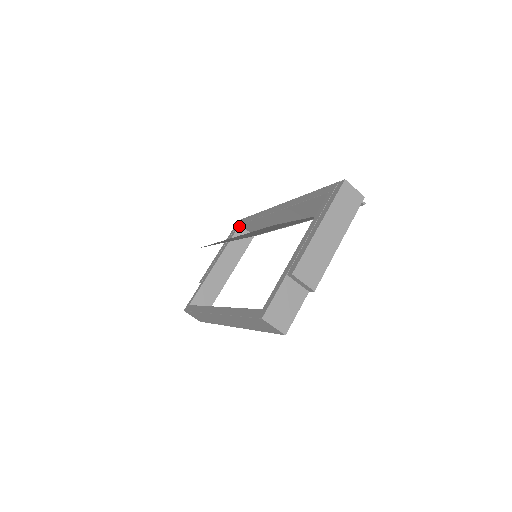
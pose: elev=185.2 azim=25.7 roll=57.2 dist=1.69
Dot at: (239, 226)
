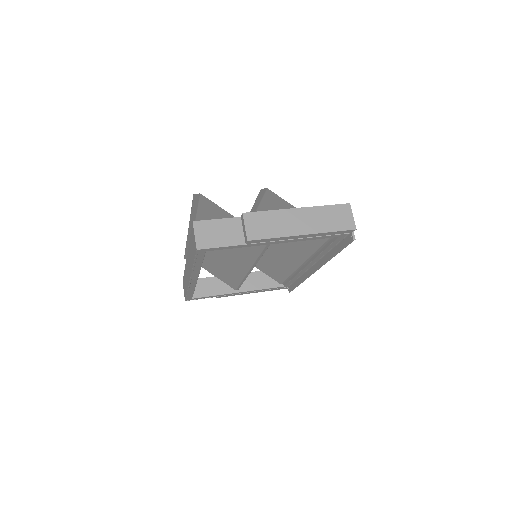
Dot at: occluded
